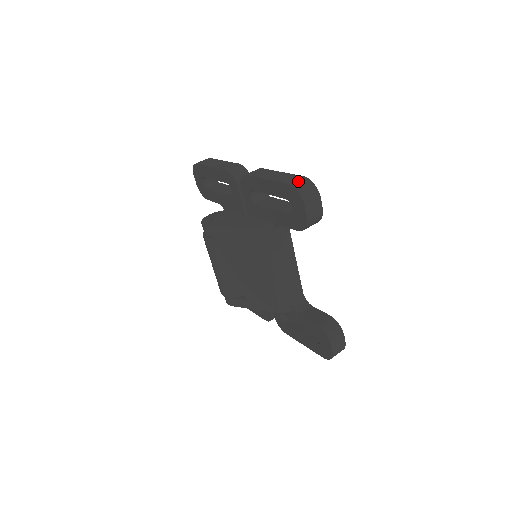
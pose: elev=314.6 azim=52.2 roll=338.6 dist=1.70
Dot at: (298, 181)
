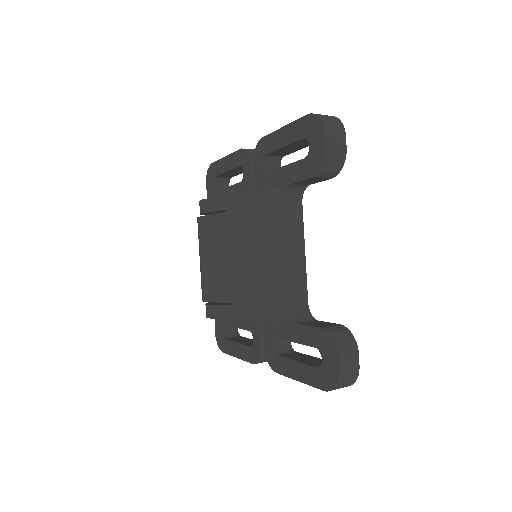
Dot at: (320, 114)
